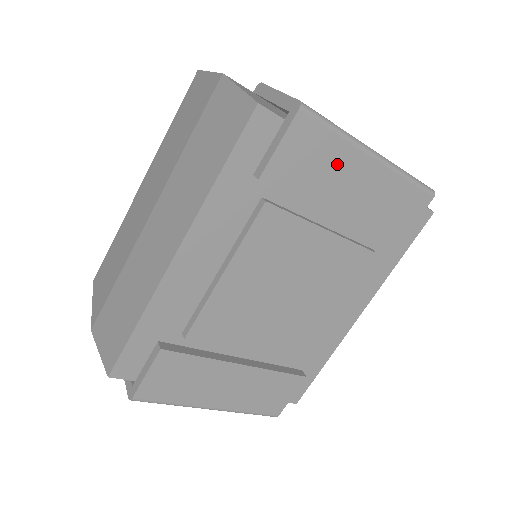
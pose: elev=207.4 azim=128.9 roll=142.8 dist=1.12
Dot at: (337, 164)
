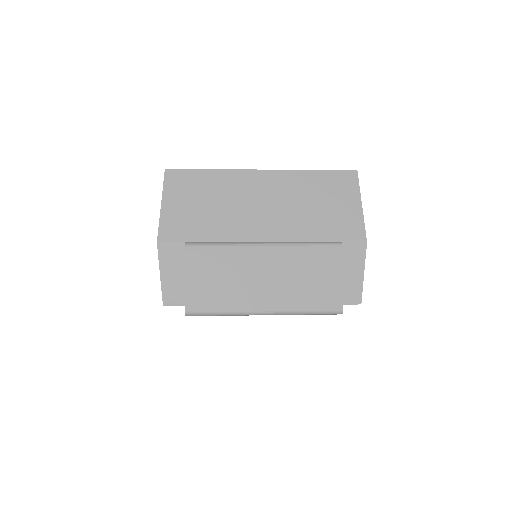
Dot at: occluded
